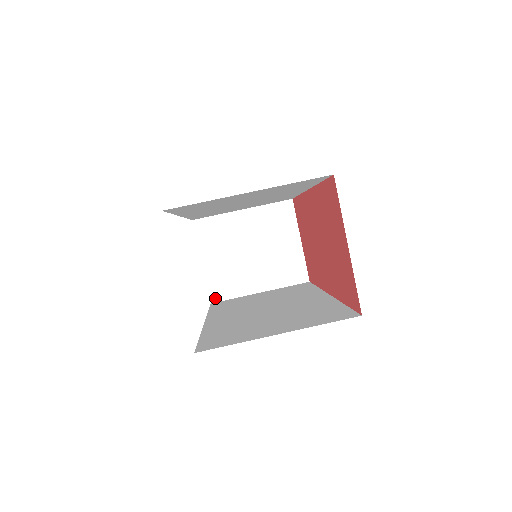
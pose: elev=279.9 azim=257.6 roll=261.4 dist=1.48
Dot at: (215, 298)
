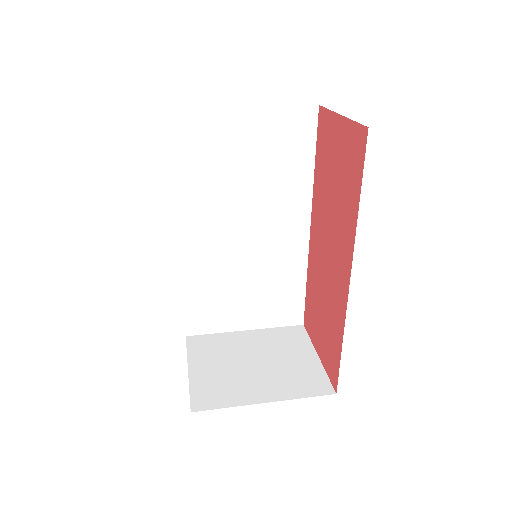
Dot at: (199, 406)
